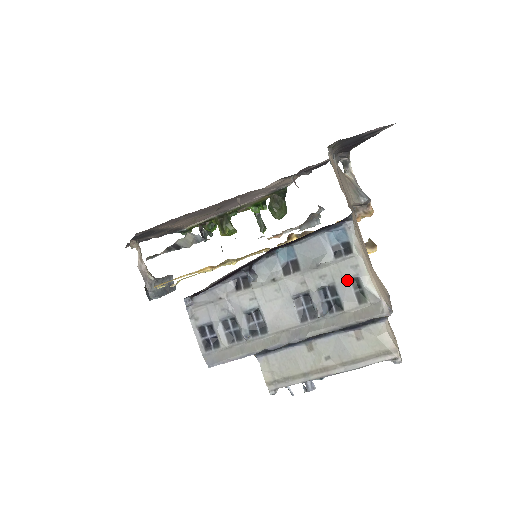
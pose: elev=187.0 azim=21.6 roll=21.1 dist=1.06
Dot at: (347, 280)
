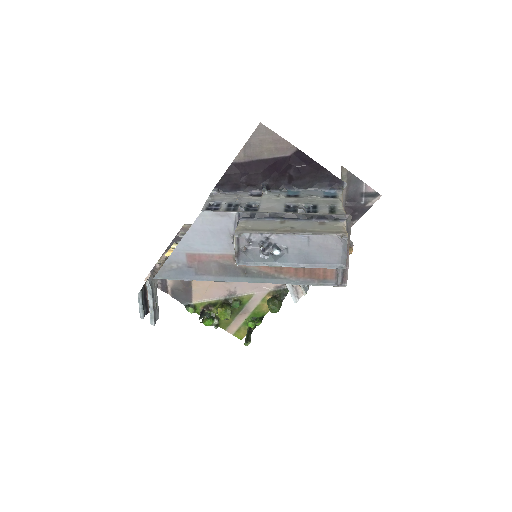
Dot at: (327, 205)
